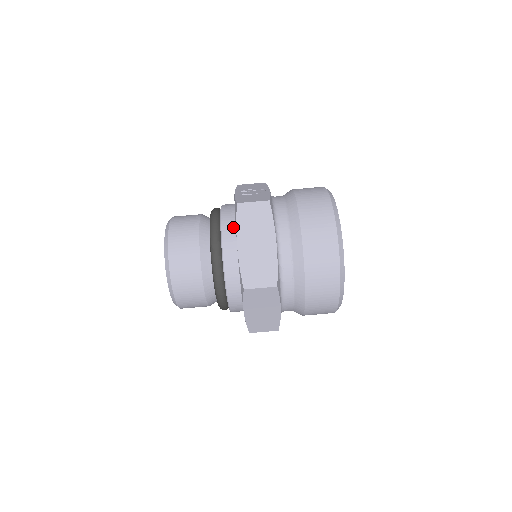
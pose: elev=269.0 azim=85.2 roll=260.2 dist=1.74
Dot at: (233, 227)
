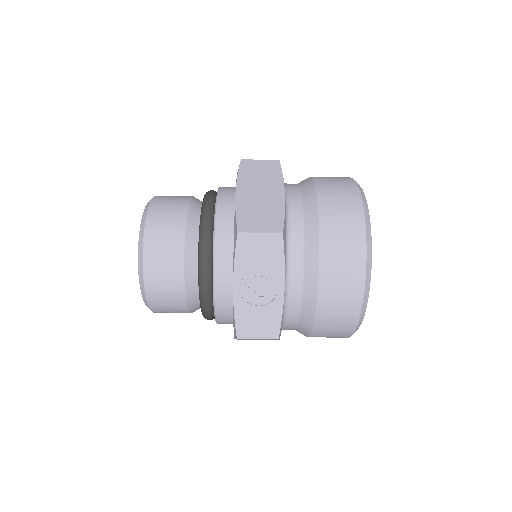
Dot at: (230, 317)
